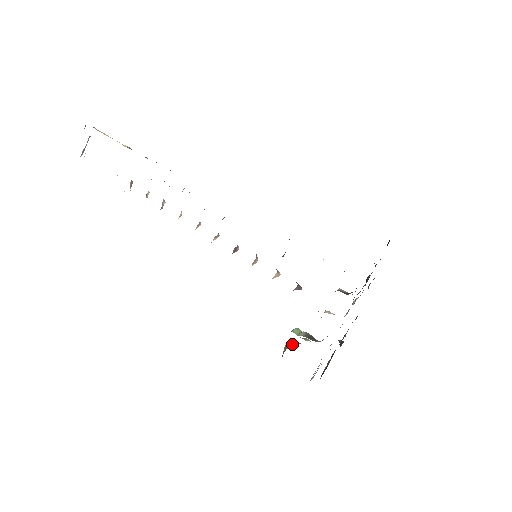
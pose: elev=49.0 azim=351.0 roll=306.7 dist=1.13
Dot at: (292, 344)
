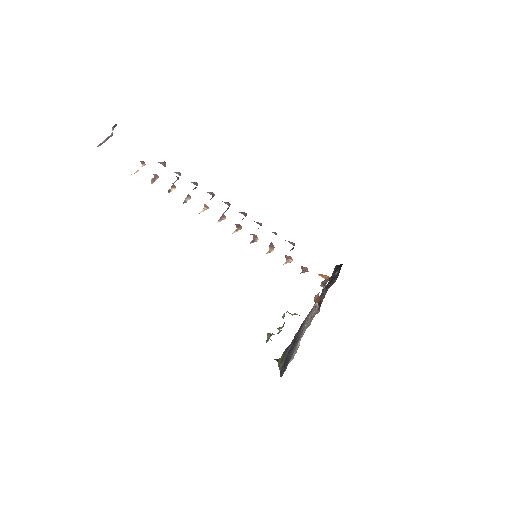
Dot at: (281, 327)
